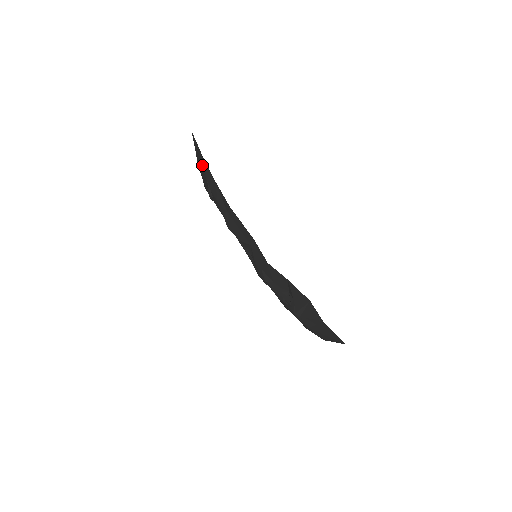
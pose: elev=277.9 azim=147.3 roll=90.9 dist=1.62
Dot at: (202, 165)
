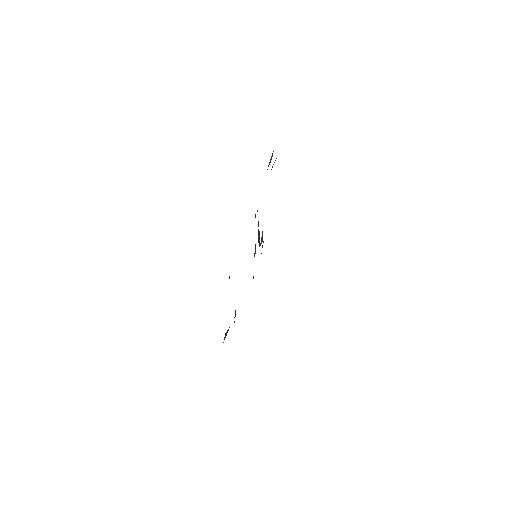
Dot at: occluded
